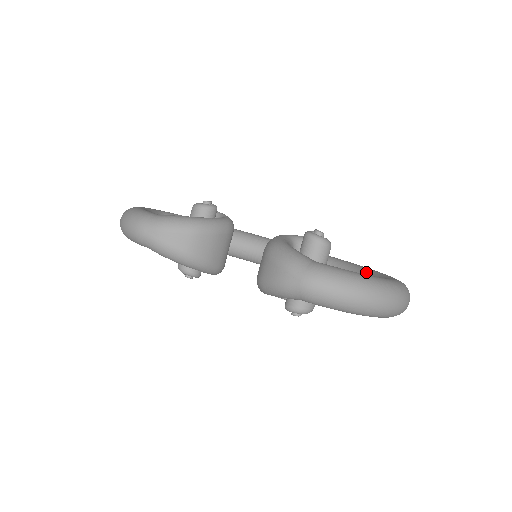
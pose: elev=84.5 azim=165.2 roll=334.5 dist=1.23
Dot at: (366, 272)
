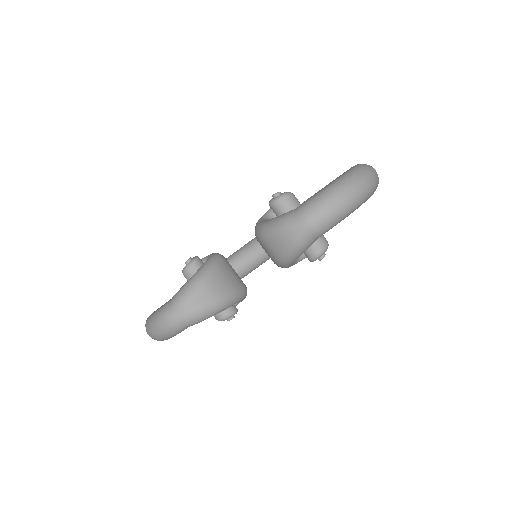
Dot at: occluded
